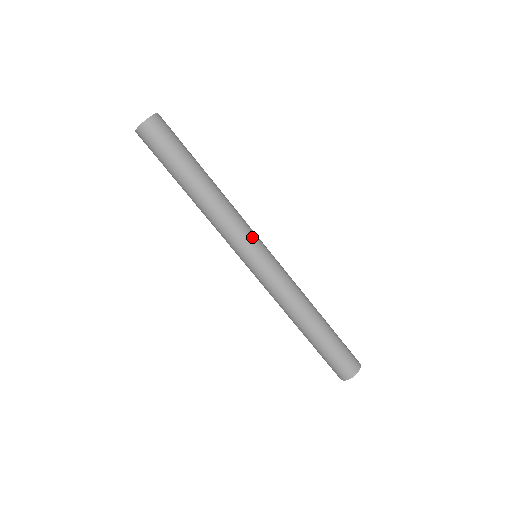
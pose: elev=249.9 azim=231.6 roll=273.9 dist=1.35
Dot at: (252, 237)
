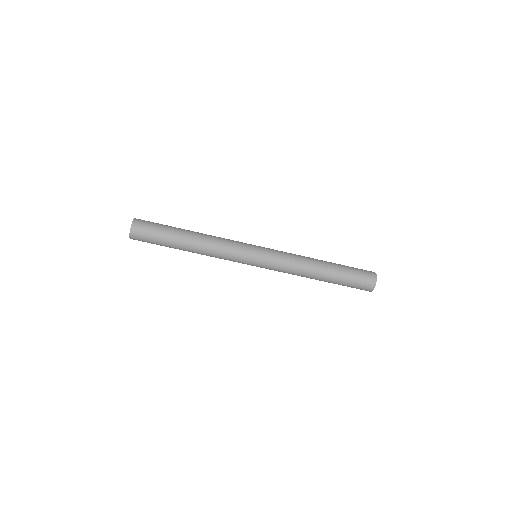
Dot at: (243, 249)
